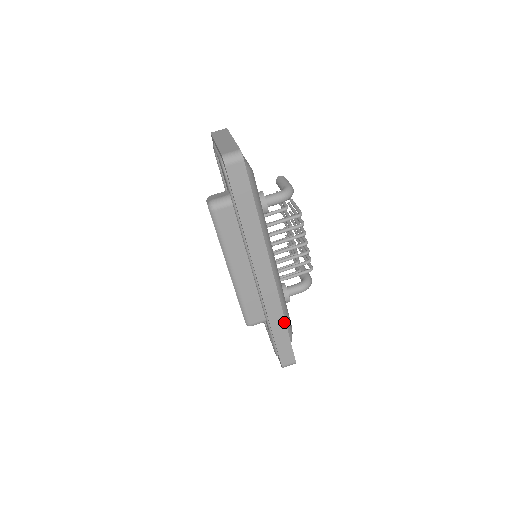
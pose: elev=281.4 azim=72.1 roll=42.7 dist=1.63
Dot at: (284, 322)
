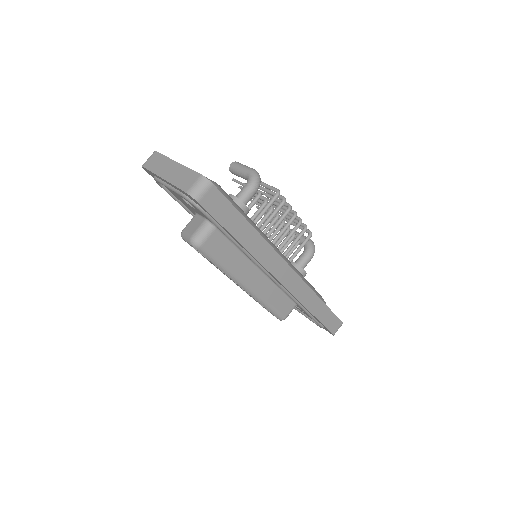
Dot at: (319, 299)
